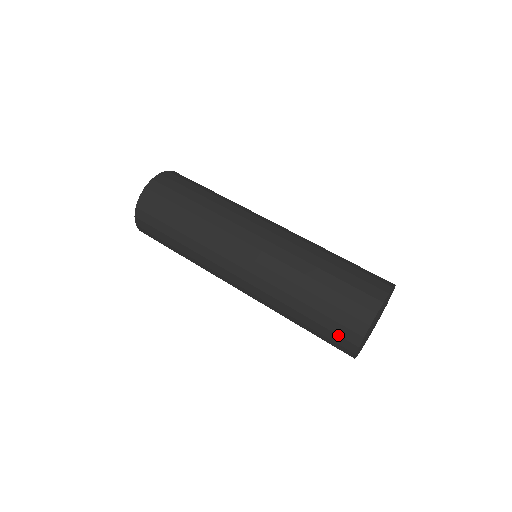
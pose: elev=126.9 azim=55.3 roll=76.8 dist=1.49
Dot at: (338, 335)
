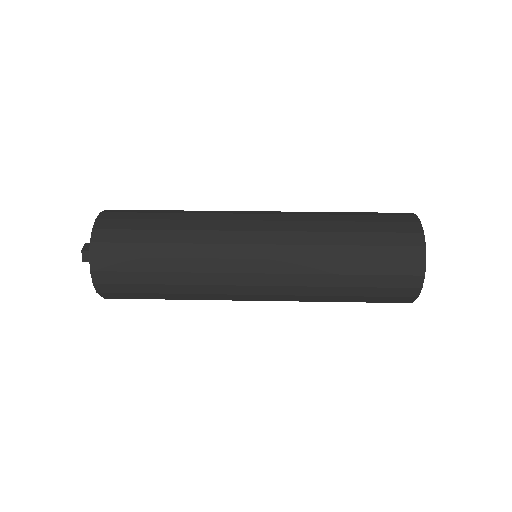
Dot at: (399, 275)
